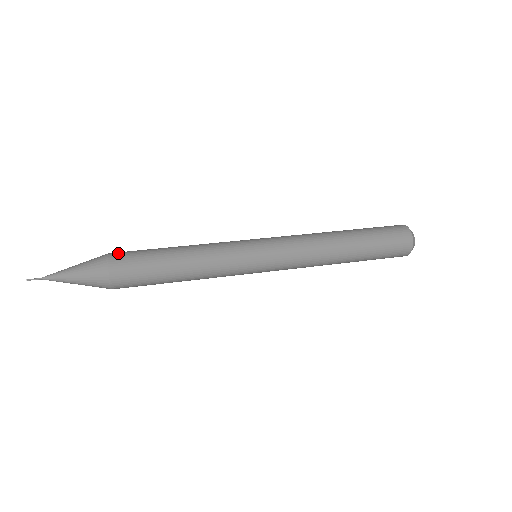
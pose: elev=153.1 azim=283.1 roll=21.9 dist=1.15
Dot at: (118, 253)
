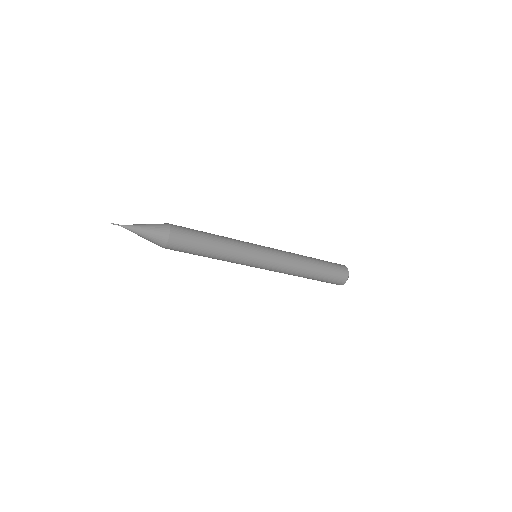
Dot at: occluded
